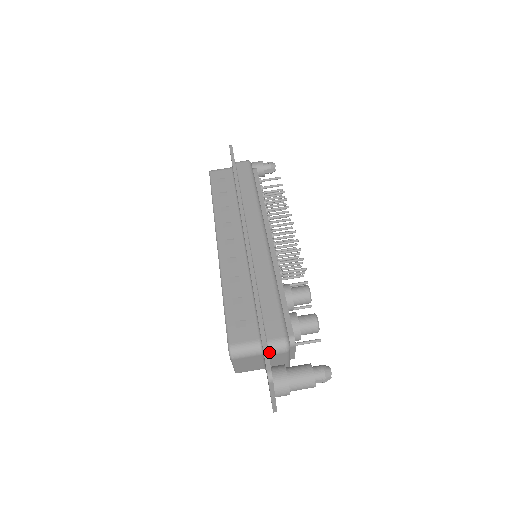
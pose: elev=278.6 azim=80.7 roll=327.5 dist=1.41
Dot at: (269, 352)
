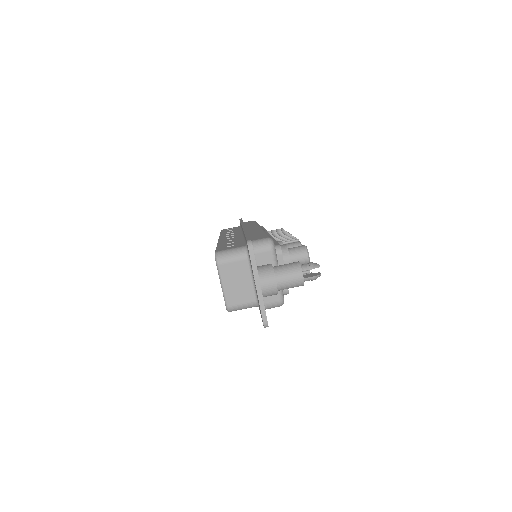
Dot at: (253, 249)
